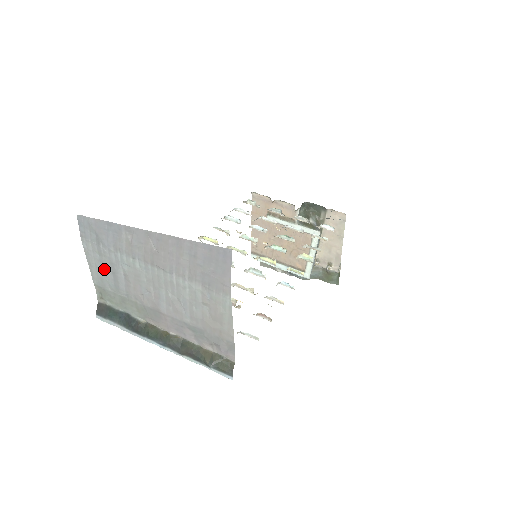
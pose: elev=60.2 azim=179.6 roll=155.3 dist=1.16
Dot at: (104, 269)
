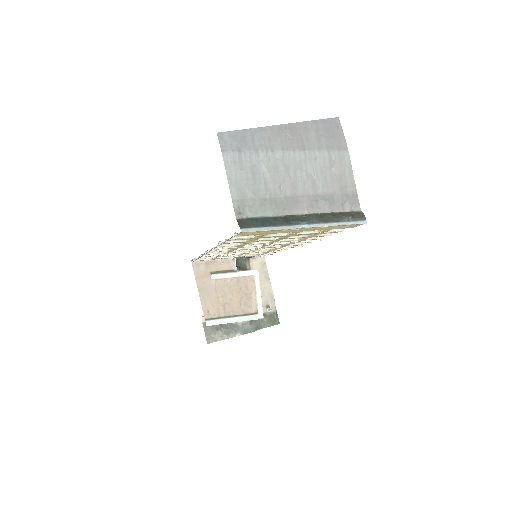
Dot at: (244, 176)
